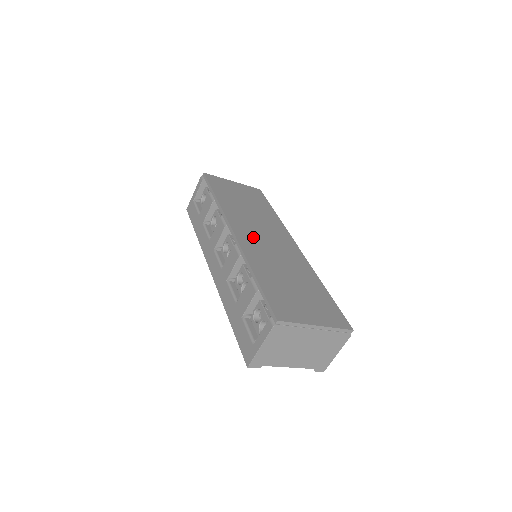
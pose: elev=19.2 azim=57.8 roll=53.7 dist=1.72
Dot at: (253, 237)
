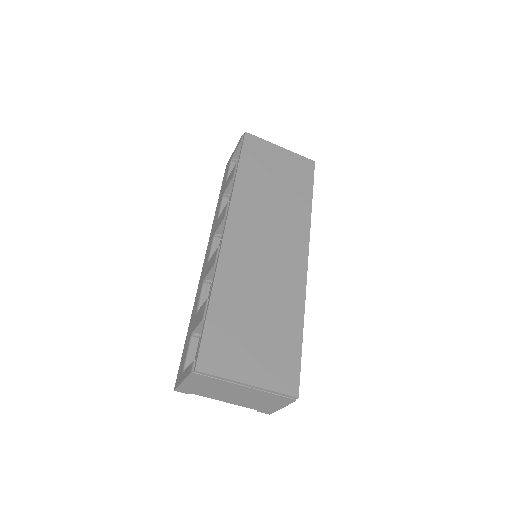
Dot at: (248, 240)
